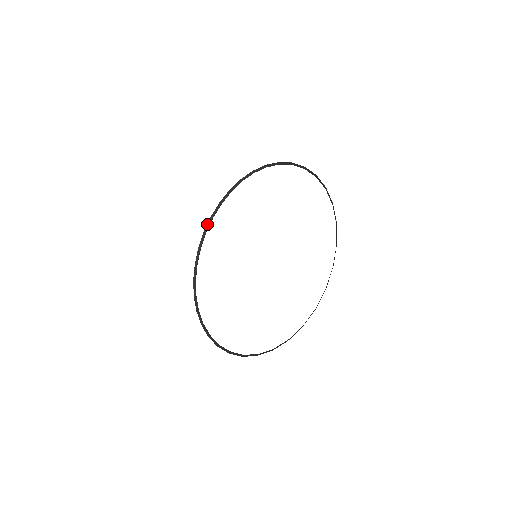
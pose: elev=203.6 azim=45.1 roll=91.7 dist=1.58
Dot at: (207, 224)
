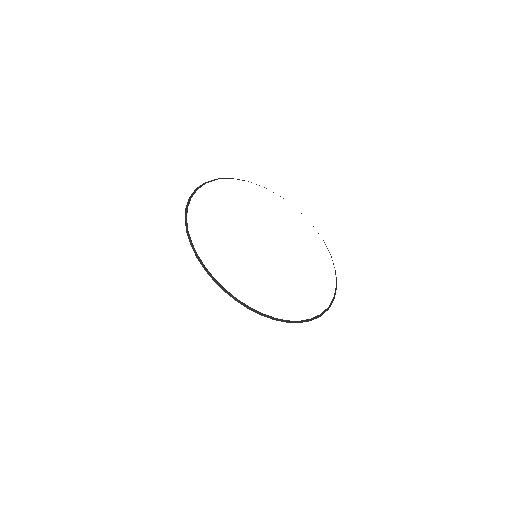
Dot at: (187, 203)
